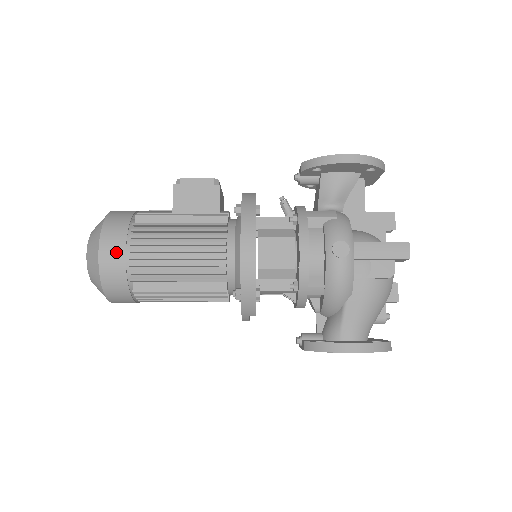
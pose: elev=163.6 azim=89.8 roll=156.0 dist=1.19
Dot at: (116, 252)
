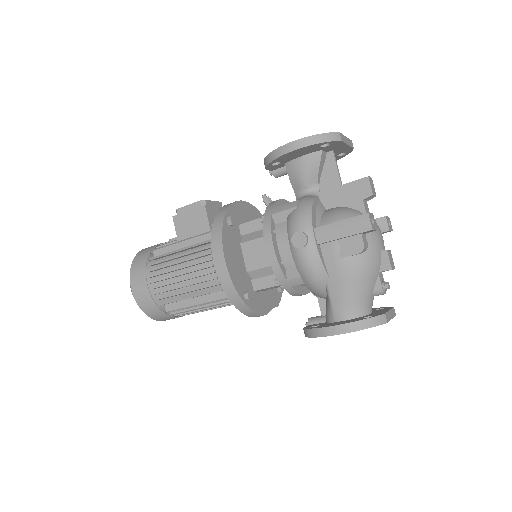
Dot at: (141, 286)
